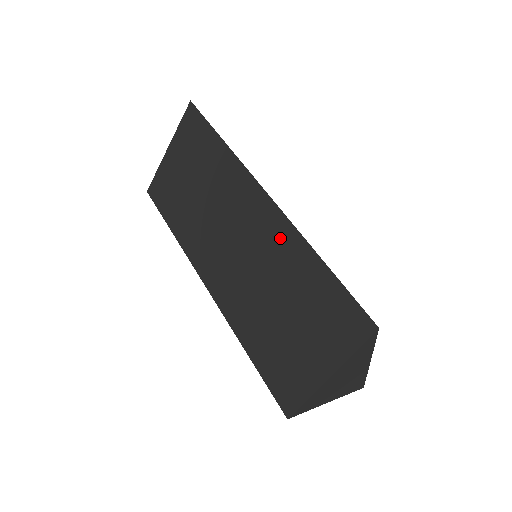
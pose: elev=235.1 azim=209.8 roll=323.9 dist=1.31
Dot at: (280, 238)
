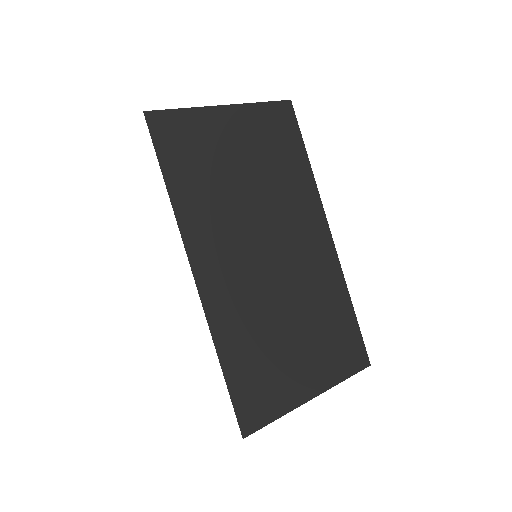
Dot at: occluded
